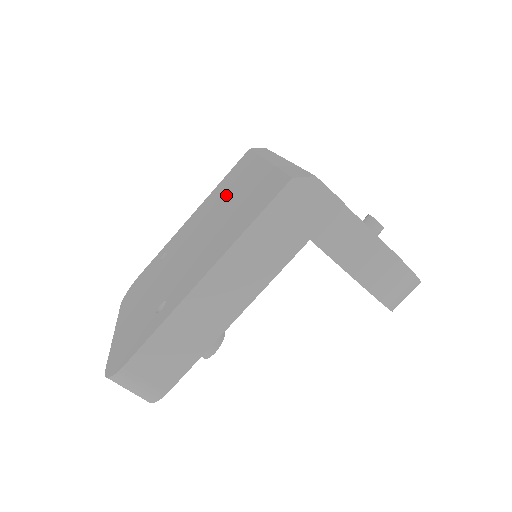
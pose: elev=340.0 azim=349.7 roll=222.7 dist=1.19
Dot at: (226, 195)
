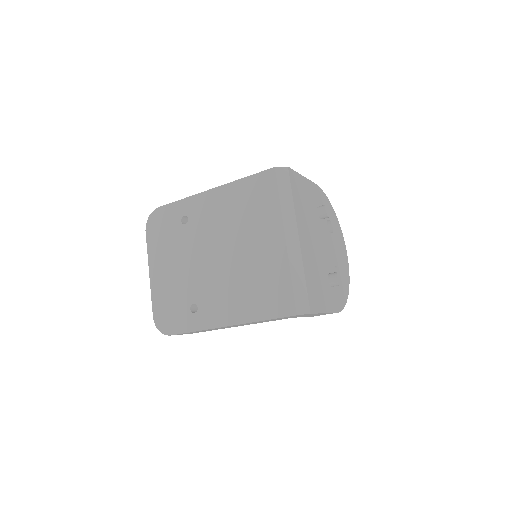
Dot at: (247, 227)
